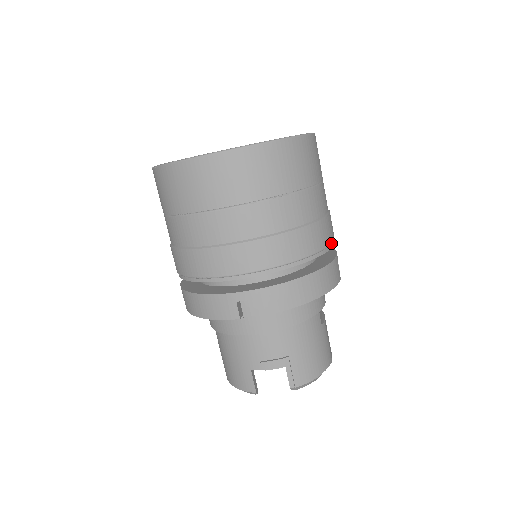
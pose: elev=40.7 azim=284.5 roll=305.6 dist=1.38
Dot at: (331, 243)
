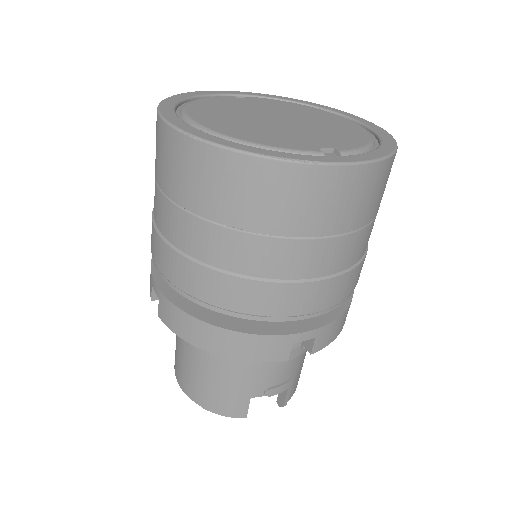
Dot at: occluded
